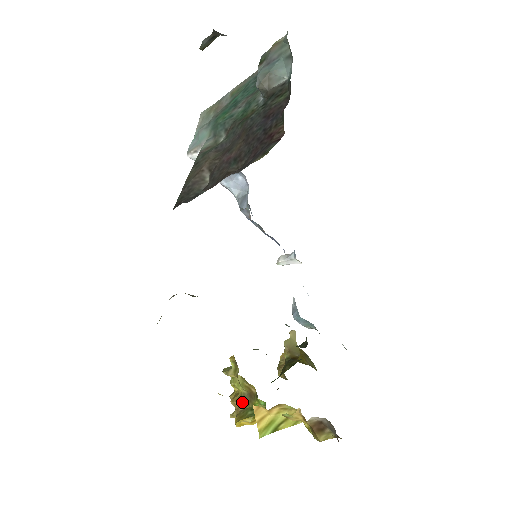
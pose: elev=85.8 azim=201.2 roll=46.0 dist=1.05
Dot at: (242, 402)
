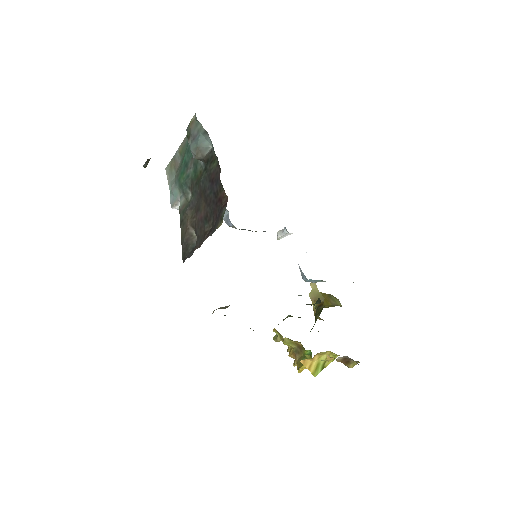
Dot at: (296, 354)
